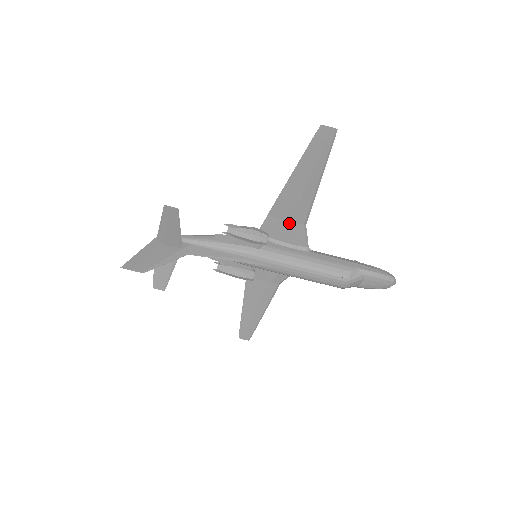
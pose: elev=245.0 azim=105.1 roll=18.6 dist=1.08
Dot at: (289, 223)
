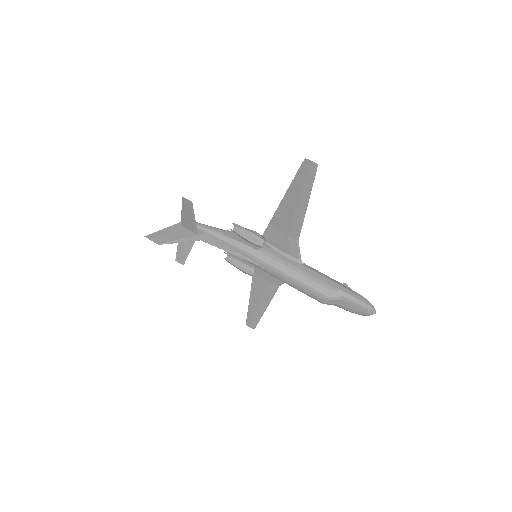
Dot at: (285, 235)
